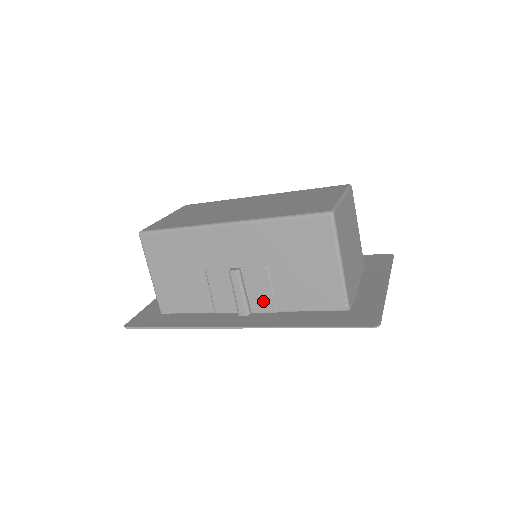
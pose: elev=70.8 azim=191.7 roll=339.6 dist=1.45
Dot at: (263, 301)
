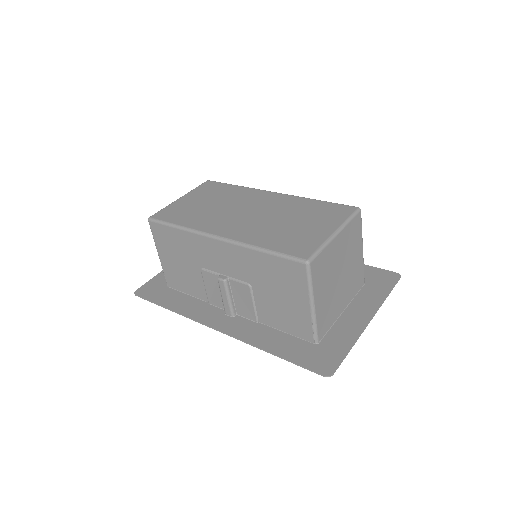
Dot at: (246, 310)
